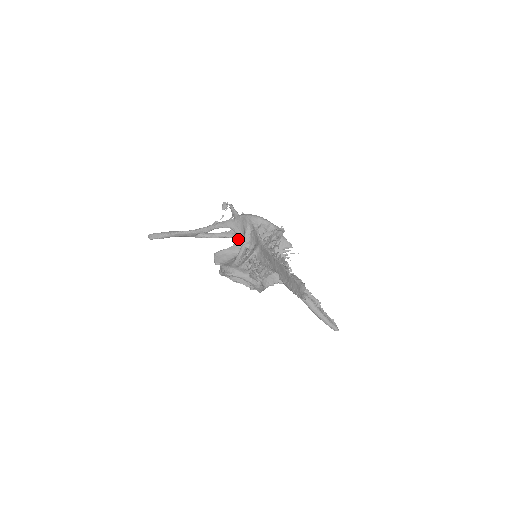
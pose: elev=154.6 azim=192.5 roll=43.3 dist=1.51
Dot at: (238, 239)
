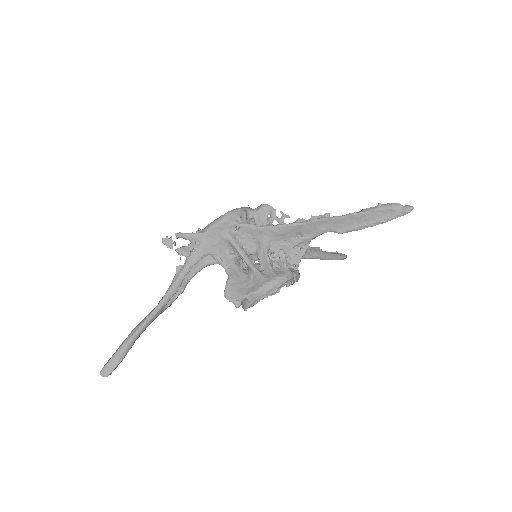
Dot at: (226, 257)
